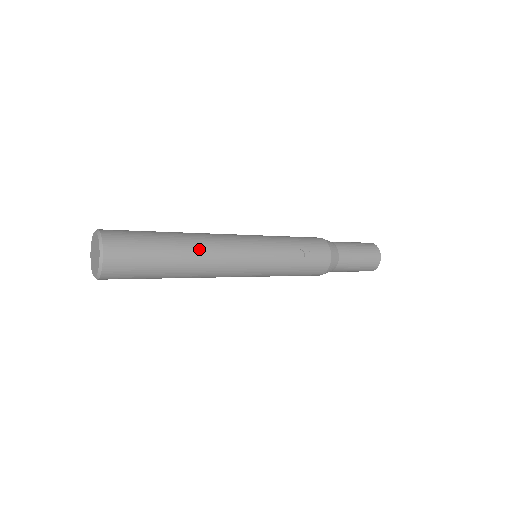
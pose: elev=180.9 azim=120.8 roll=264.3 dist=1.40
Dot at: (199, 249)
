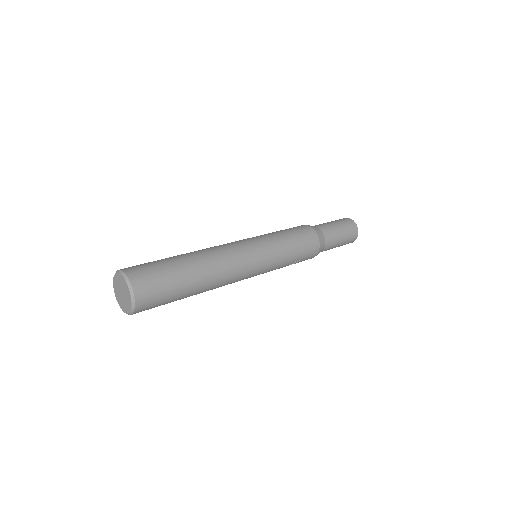
Dot at: (213, 285)
